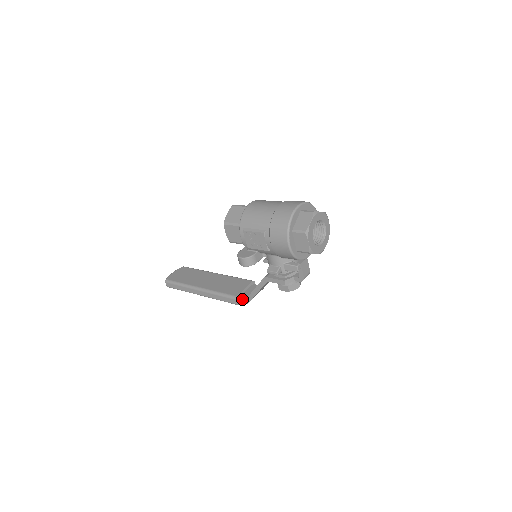
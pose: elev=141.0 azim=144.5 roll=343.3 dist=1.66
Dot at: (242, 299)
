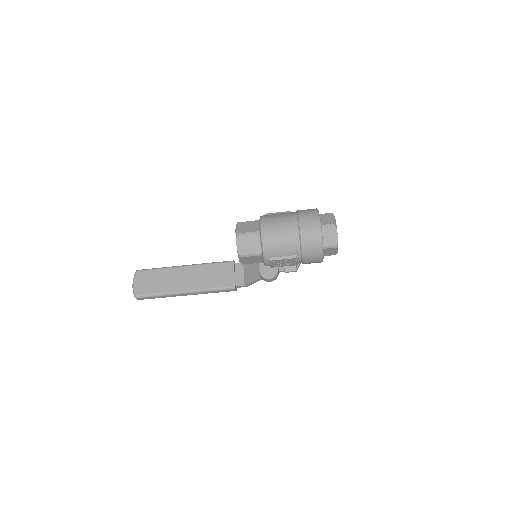
Dot at: (241, 286)
